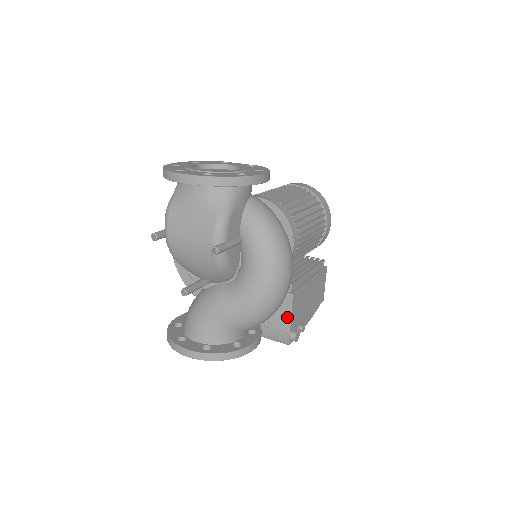
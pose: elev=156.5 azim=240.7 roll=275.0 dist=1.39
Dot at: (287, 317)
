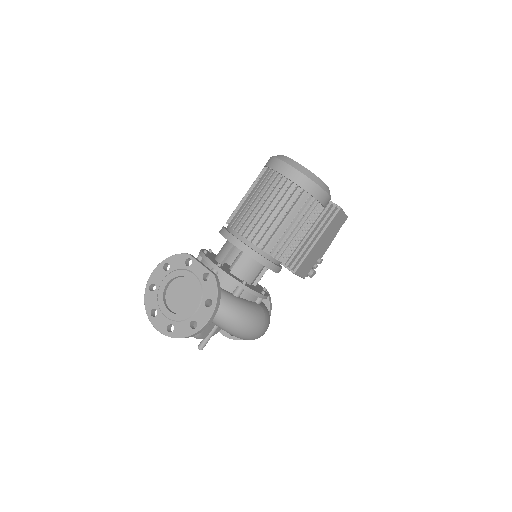
Dot at: occluded
